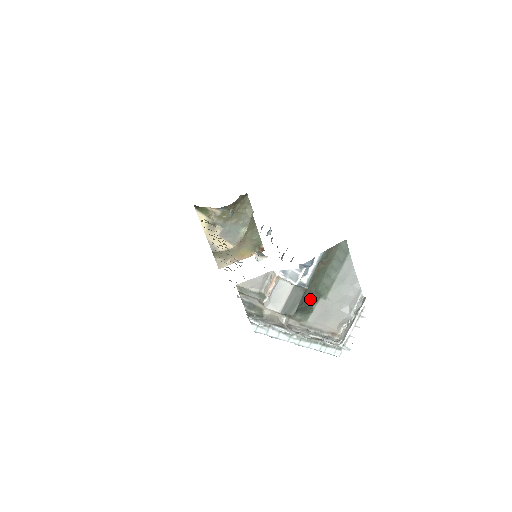
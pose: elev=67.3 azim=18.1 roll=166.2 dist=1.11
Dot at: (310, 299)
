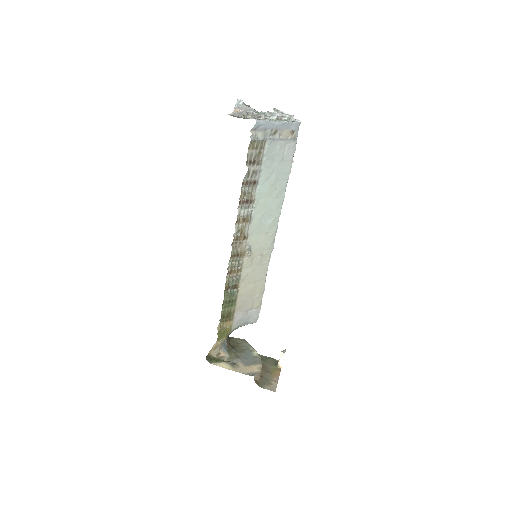
Dot at: occluded
